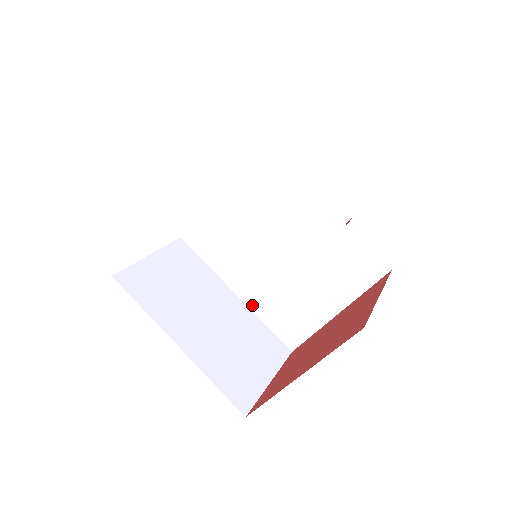
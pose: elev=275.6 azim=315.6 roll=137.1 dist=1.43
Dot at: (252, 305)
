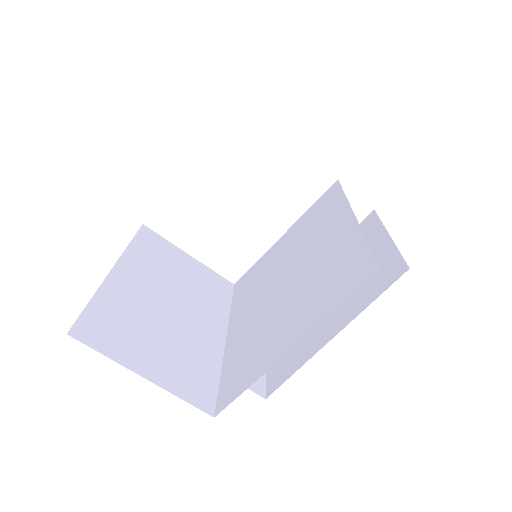
Dot at: (228, 349)
